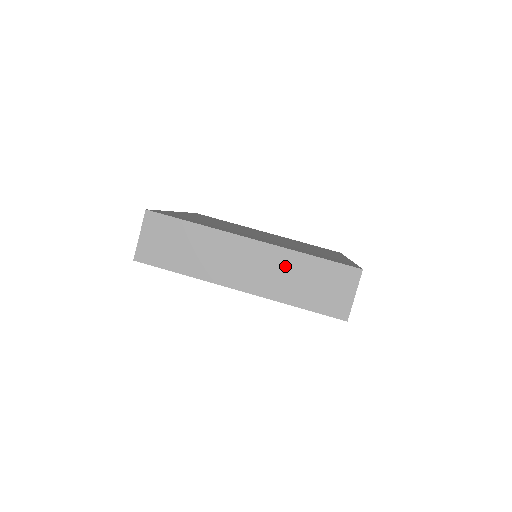
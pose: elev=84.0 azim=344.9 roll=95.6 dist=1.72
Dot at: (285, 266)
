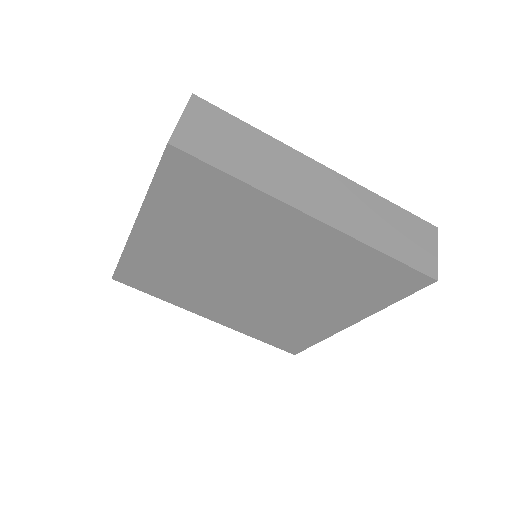
Dot at: occluded
